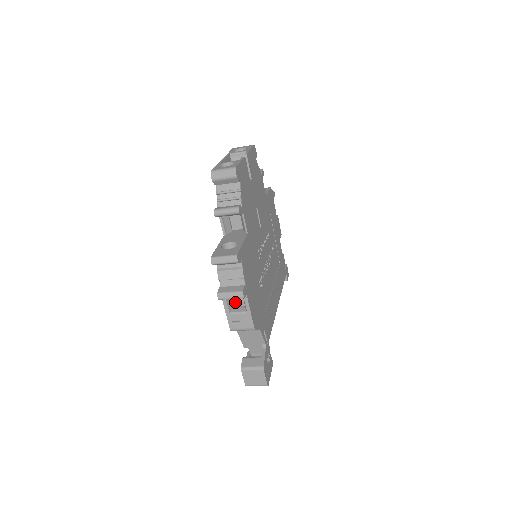
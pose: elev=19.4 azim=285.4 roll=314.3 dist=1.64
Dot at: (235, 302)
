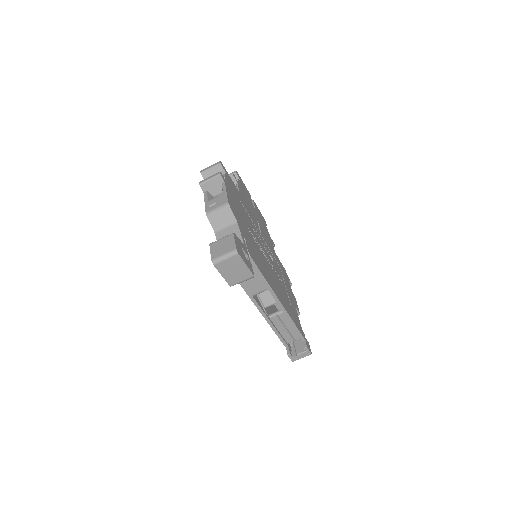
Dot at: occluded
